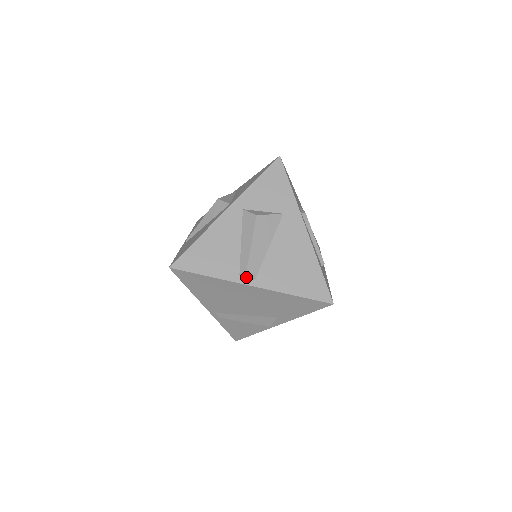
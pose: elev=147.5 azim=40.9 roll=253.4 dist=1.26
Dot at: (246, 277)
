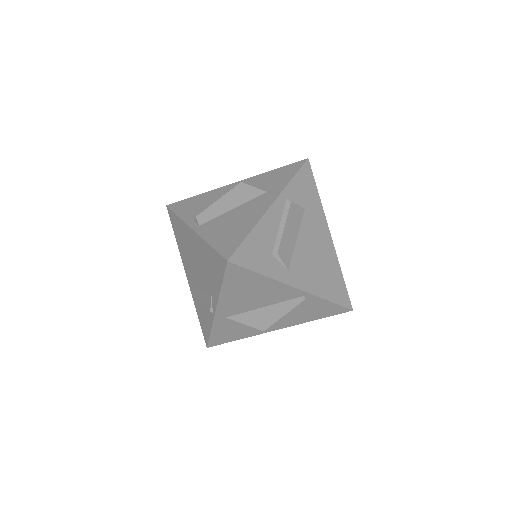
Dot at: (196, 223)
